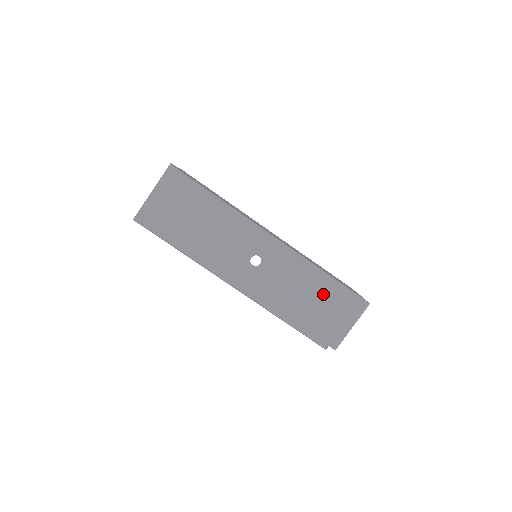
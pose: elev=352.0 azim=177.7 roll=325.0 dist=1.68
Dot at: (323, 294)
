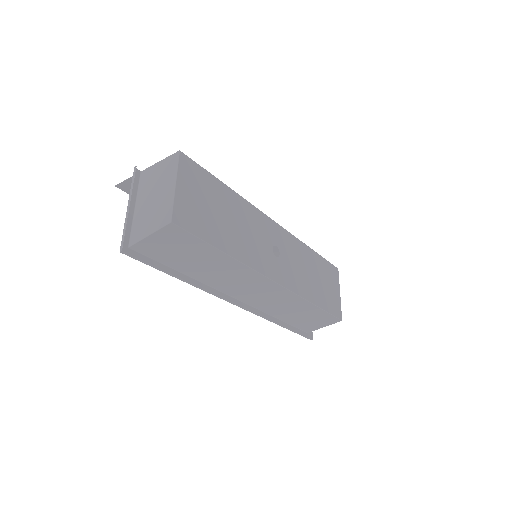
Dot at: (318, 270)
